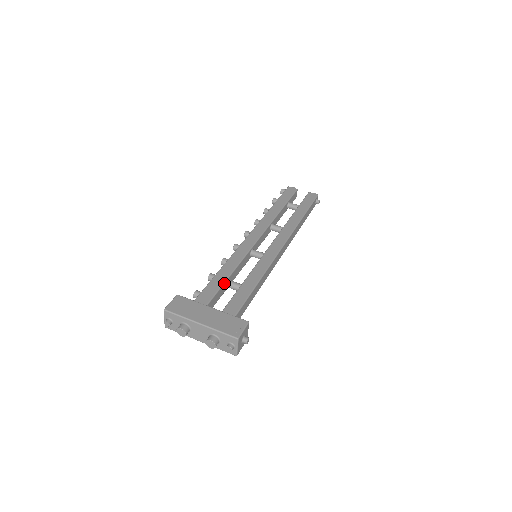
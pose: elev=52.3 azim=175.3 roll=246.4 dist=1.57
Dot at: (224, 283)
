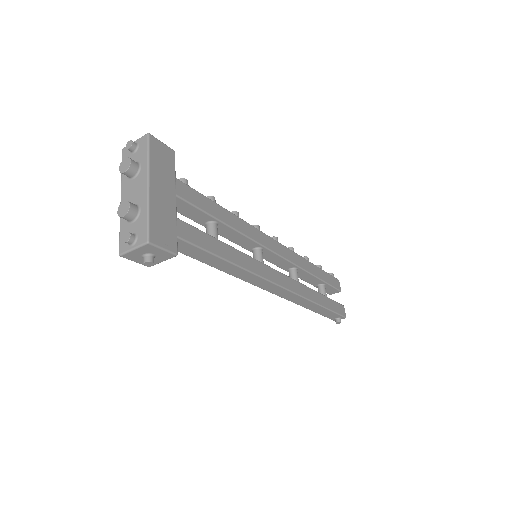
Dot at: (211, 216)
